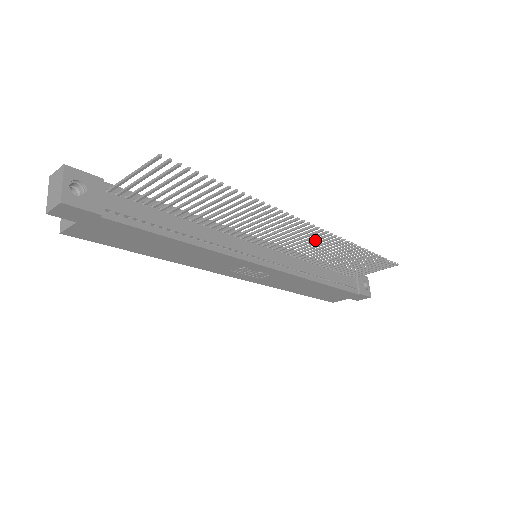
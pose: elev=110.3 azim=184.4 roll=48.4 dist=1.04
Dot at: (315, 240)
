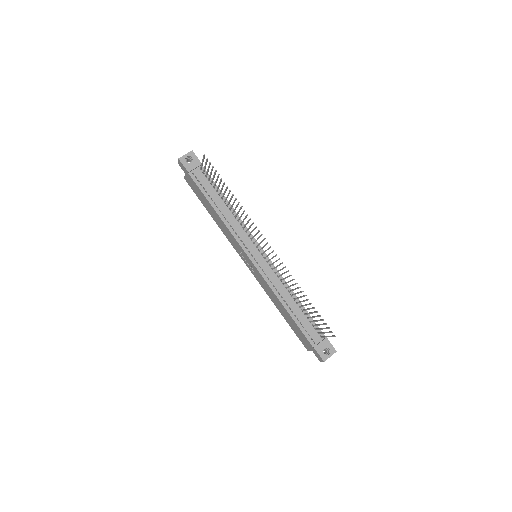
Dot at: (276, 261)
